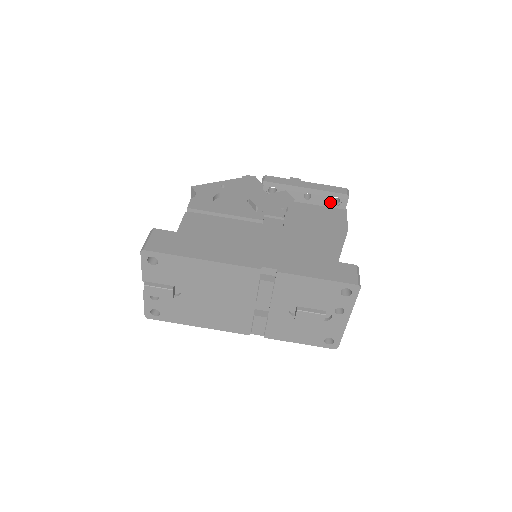
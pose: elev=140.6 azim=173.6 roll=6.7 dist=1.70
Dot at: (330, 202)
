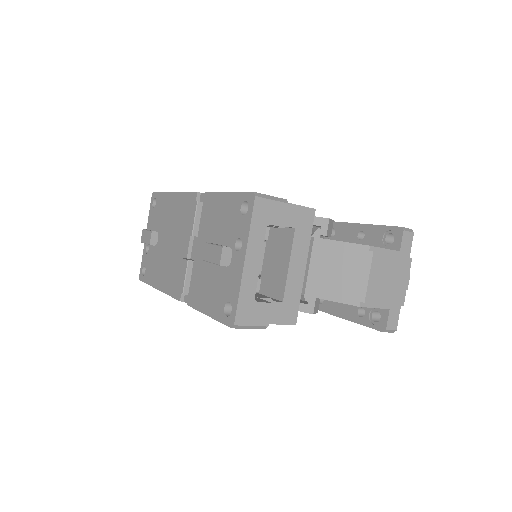
Dot at: (384, 242)
